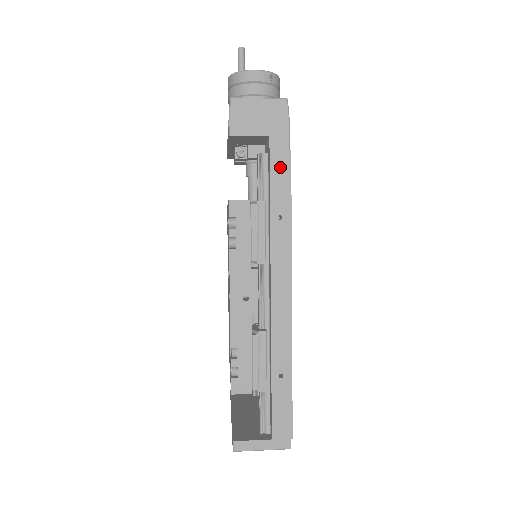
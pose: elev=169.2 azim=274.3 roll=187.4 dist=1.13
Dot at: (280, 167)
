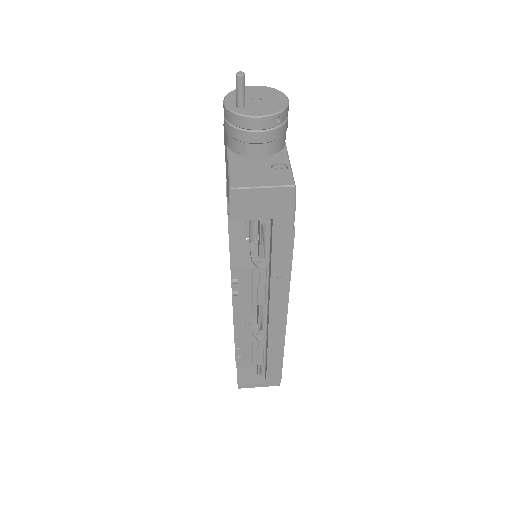
Dot at: (282, 243)
